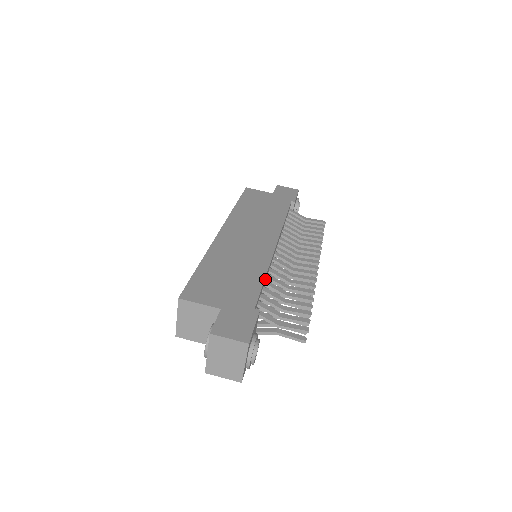
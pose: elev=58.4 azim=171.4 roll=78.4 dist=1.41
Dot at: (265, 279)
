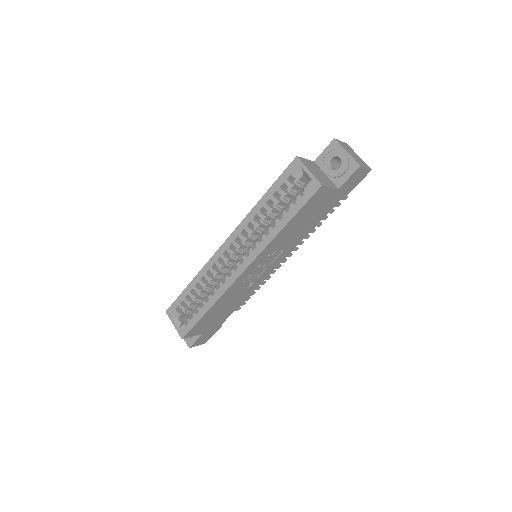
Dot at: occluded
